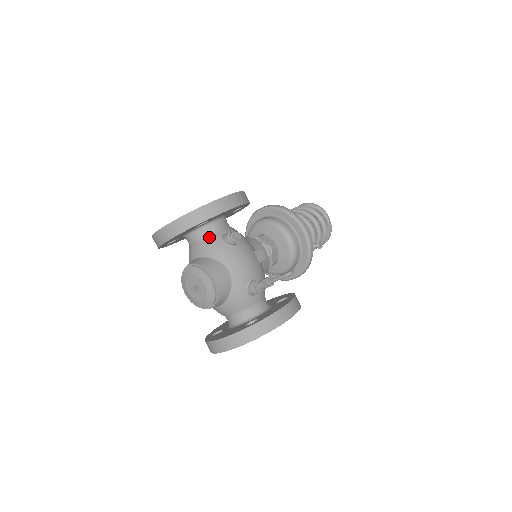
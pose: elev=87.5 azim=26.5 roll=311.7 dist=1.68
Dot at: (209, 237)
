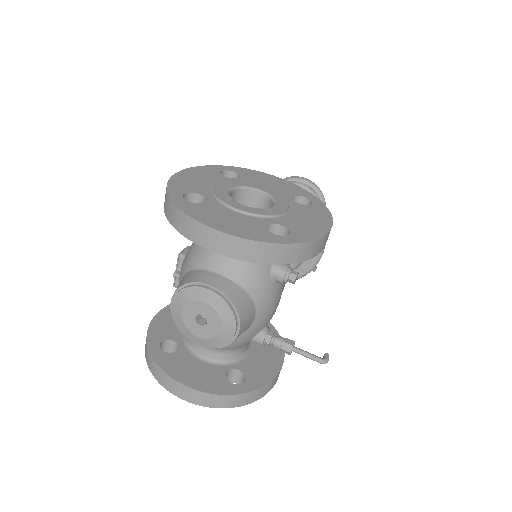
Dot at: occluded
